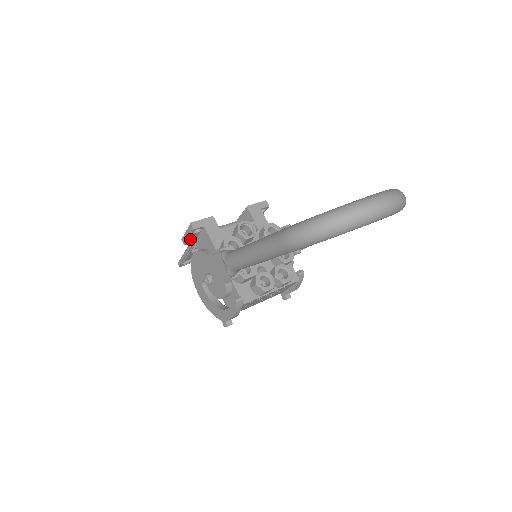
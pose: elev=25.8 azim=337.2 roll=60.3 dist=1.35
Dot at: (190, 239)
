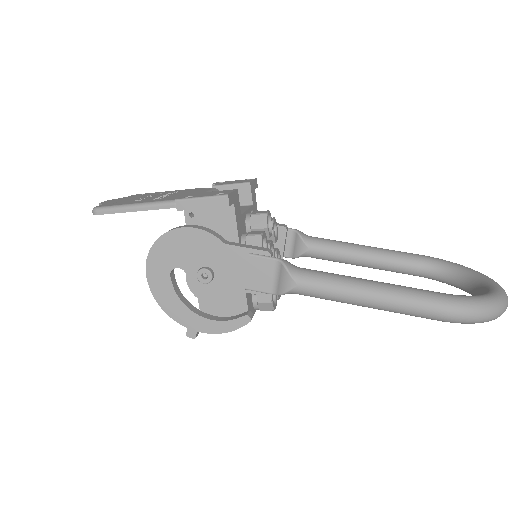
Dot at: occluded
